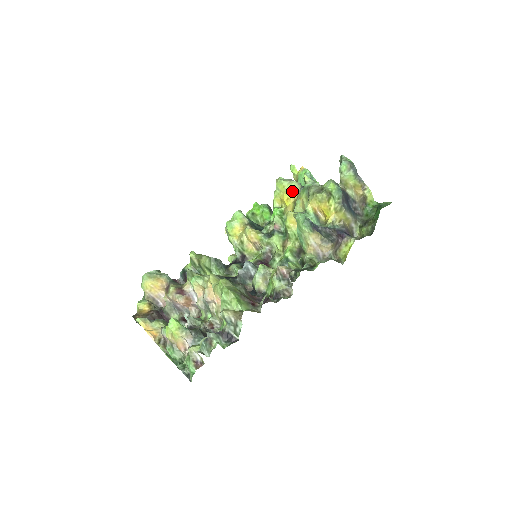
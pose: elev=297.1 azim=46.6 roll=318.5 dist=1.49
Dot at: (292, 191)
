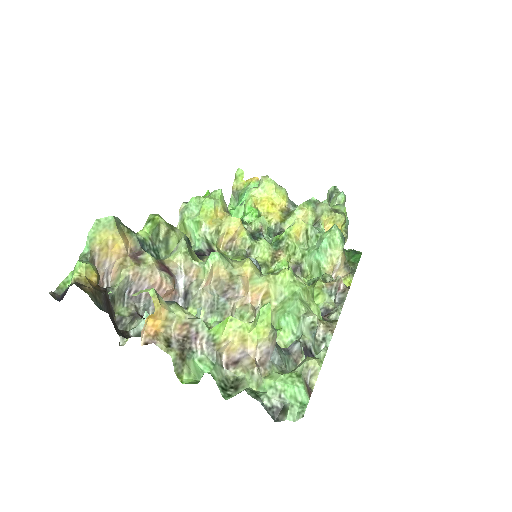
Dot at: (281, 198)
